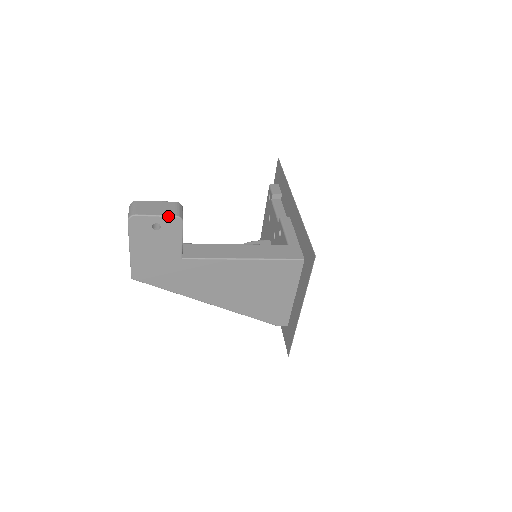
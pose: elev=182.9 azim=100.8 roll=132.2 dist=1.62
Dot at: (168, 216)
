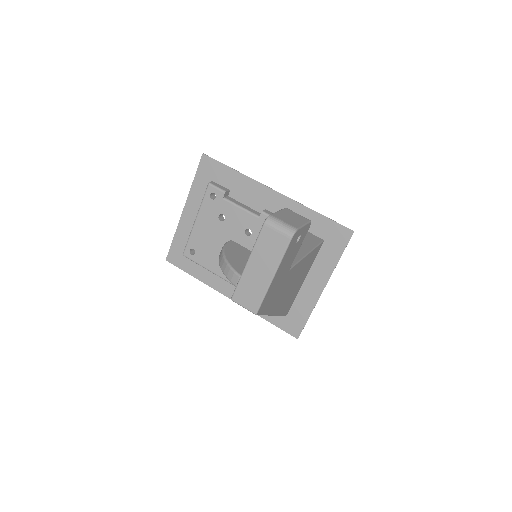
Dot at: (308, 223)
